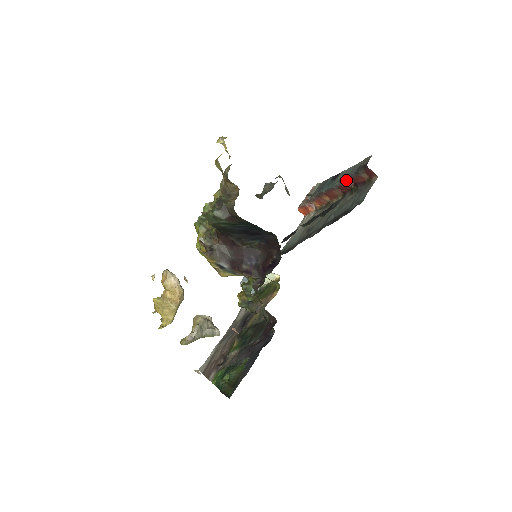
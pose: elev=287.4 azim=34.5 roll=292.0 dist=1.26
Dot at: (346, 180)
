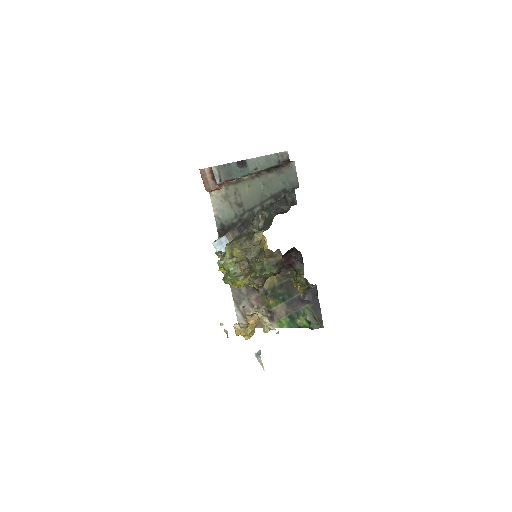
Dot at: (266, 169)
